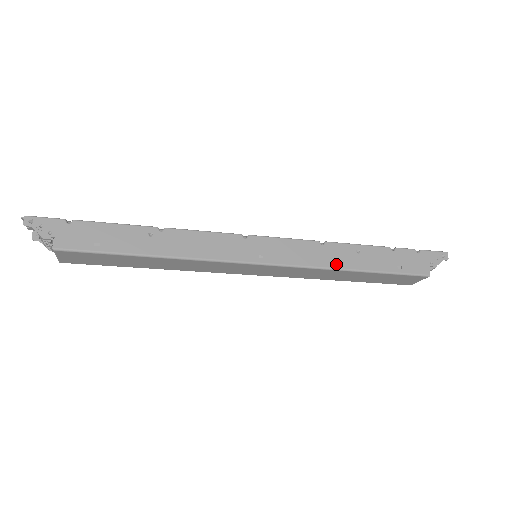
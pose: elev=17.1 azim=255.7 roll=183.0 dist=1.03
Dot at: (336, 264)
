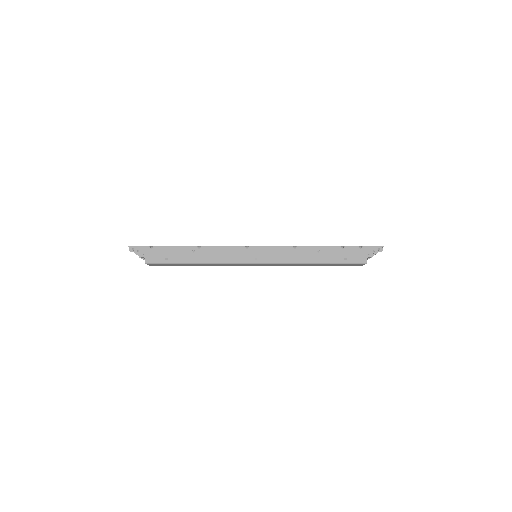
Dot at: (303, 260)
